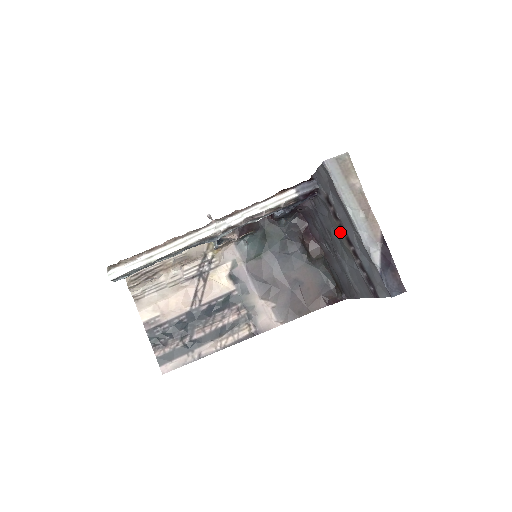
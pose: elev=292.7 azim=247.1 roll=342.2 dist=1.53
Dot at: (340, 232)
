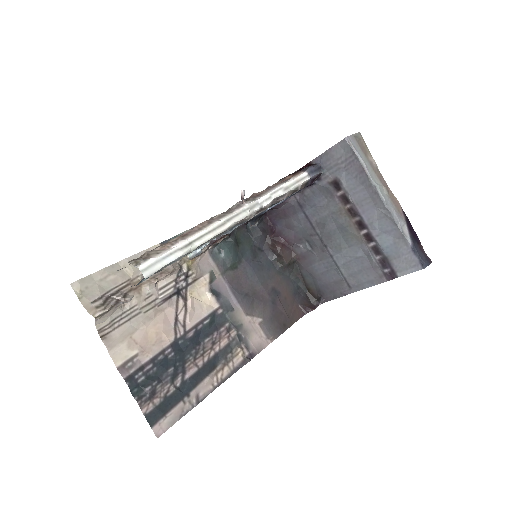
Dot at: (346, 218)
